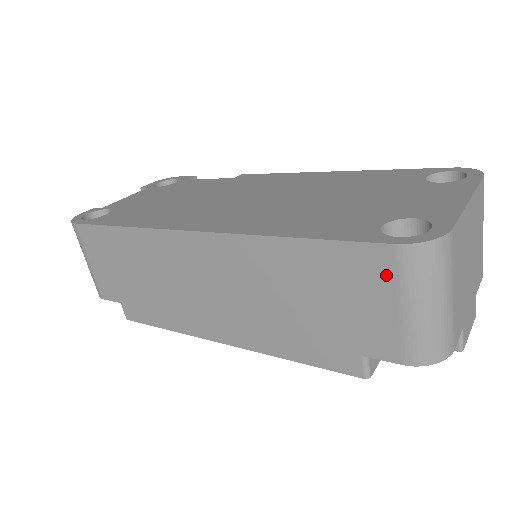
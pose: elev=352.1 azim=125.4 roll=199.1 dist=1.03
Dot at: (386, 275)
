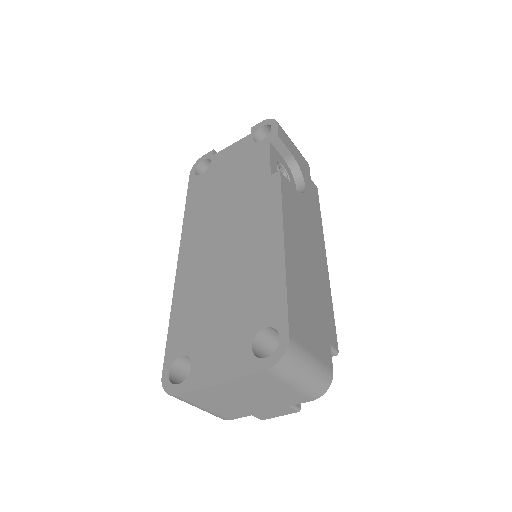
Dot at: occluded
